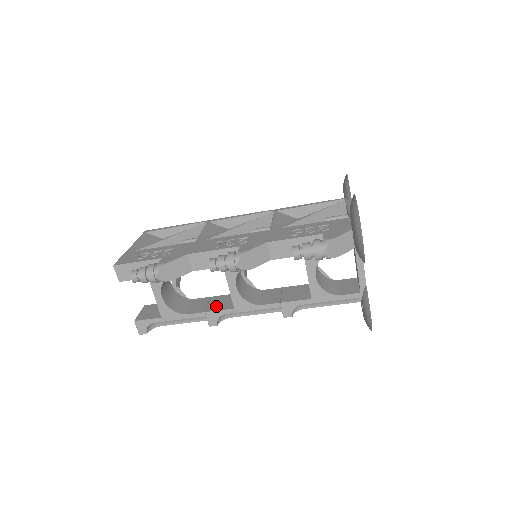
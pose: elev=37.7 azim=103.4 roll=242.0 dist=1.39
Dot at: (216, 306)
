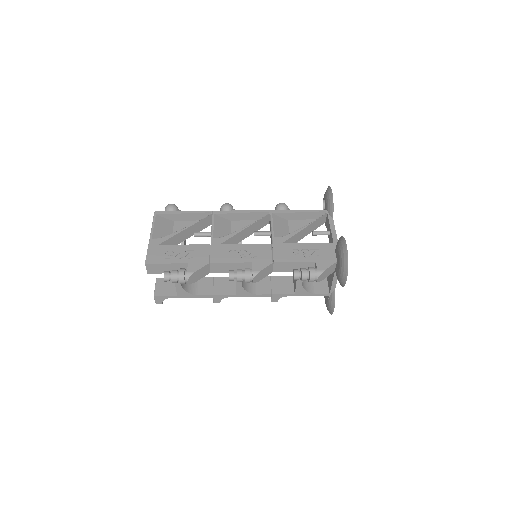
Dot at: (221, 290)
